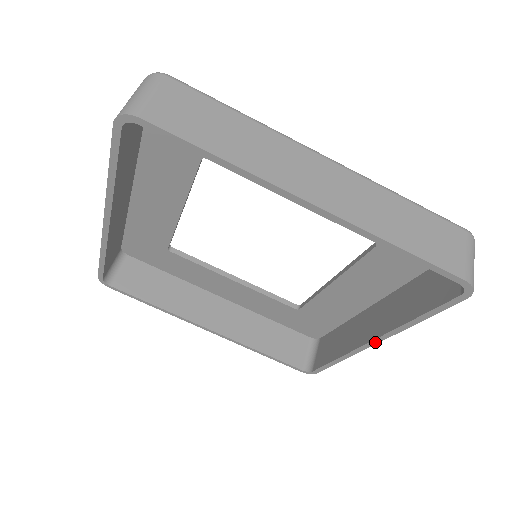
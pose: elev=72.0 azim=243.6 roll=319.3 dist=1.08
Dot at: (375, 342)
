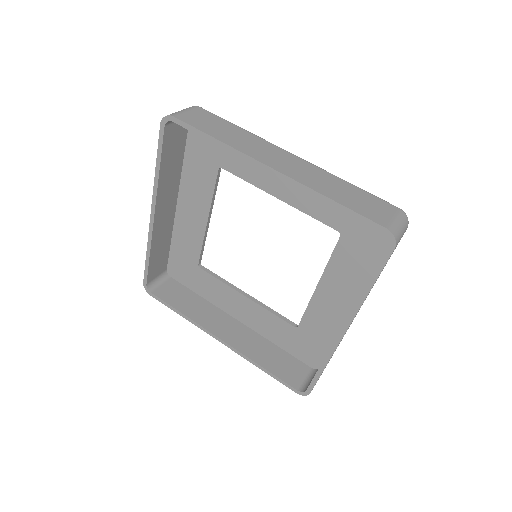
Dot at: (345, 329)
